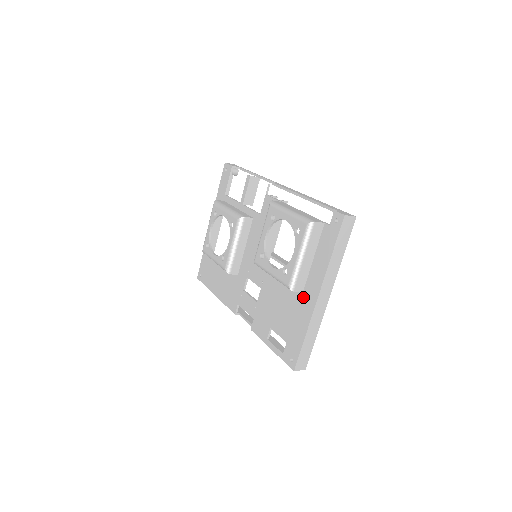
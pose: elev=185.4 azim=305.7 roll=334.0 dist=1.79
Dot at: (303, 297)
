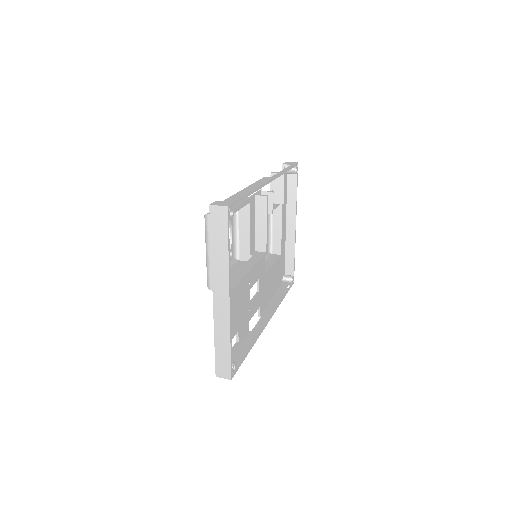
Dot at: occluded
